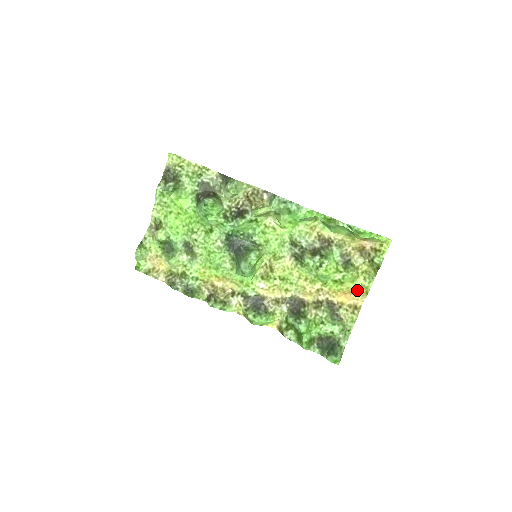
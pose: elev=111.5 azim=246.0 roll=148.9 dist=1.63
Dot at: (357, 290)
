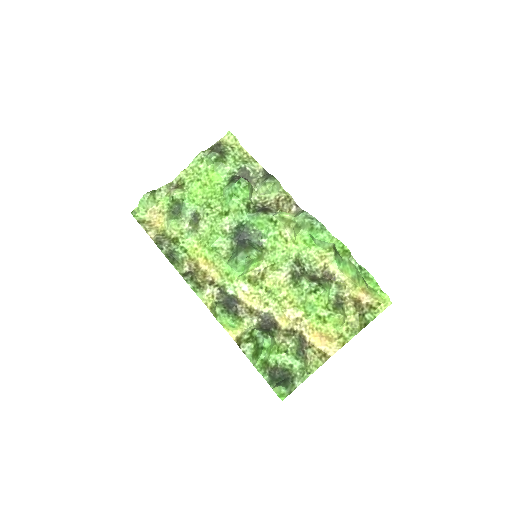
Dot at: (335, 337)
